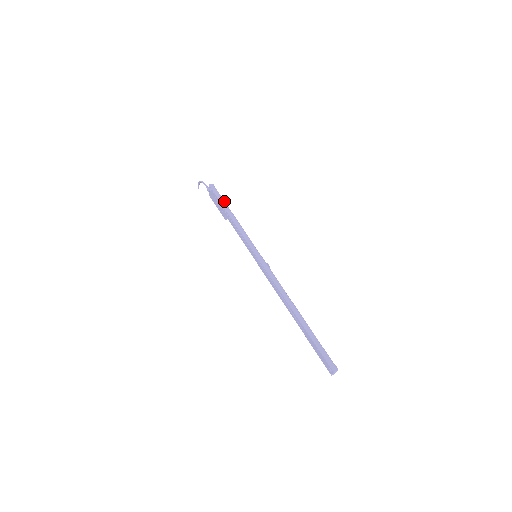
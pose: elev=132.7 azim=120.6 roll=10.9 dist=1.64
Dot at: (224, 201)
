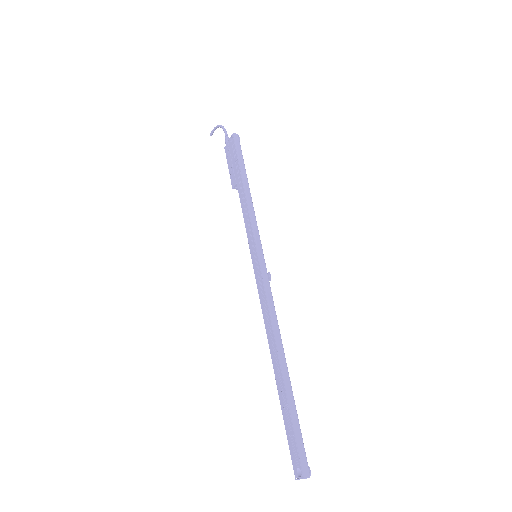
Dot at: occluded
